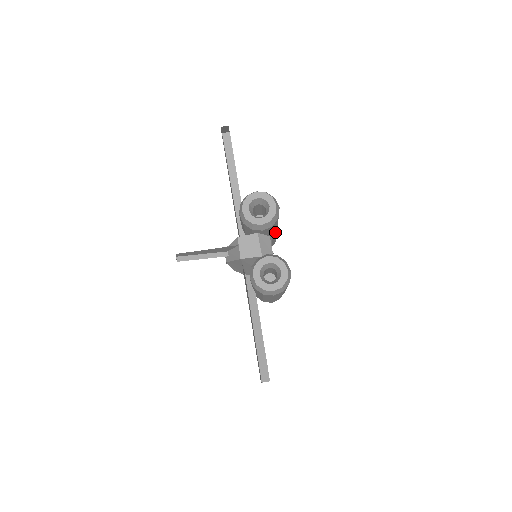
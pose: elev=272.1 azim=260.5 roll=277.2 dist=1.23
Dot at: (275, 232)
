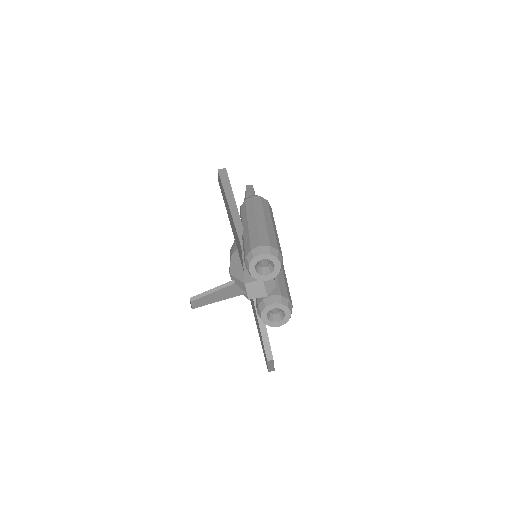
Dot at: occluded
